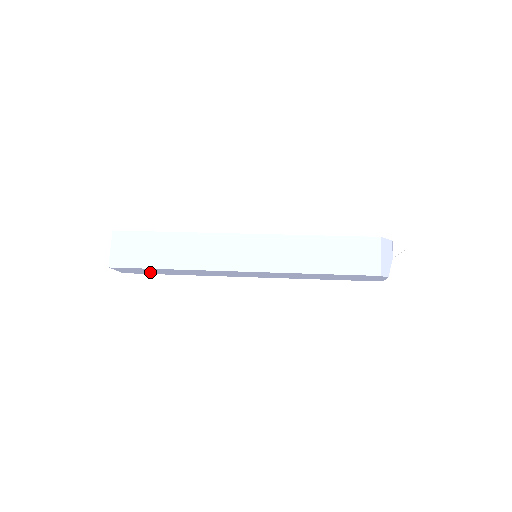
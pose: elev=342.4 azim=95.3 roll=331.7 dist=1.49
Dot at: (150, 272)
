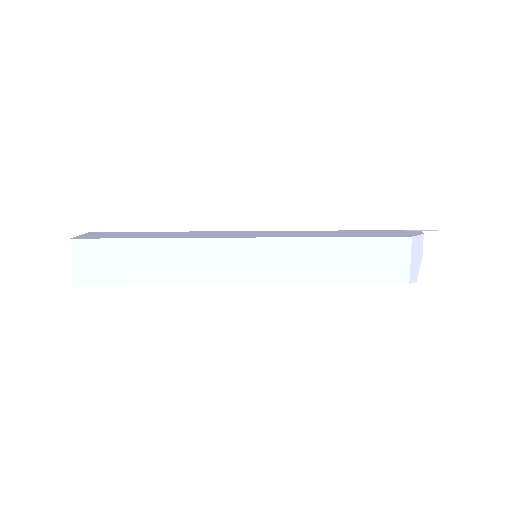
Dot at: occluded
